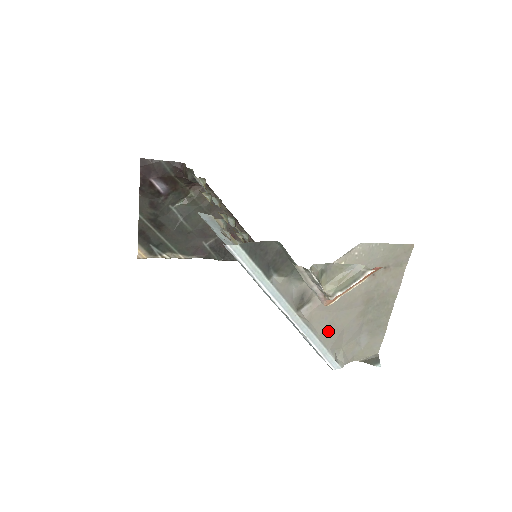
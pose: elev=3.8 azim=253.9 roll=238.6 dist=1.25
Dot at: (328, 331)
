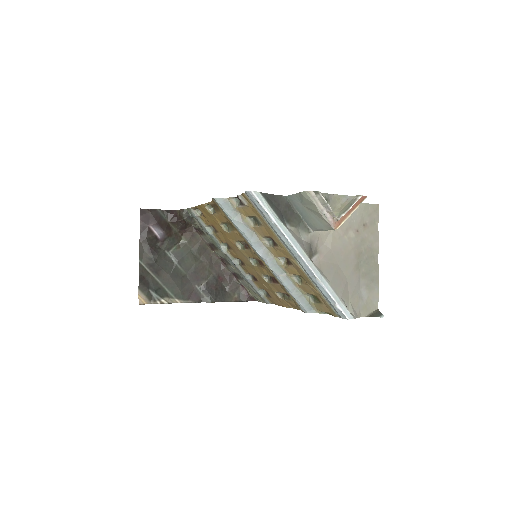
Dot at: (336, 280)
